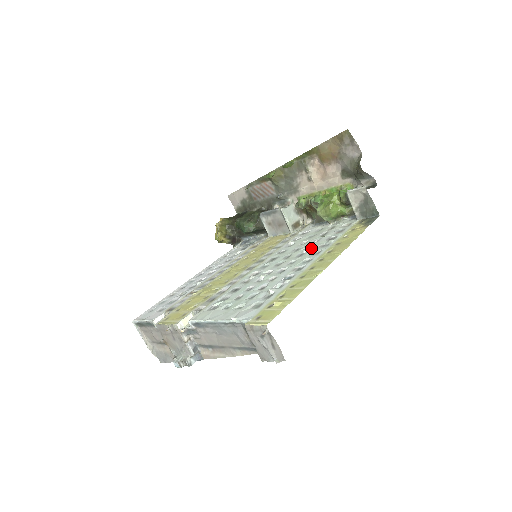
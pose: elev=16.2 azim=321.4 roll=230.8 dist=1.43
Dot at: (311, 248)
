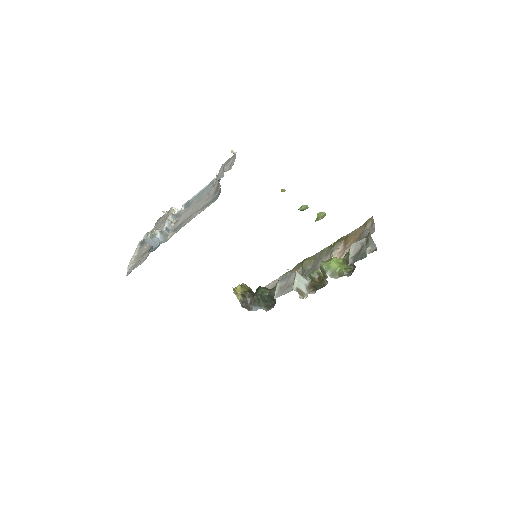
Dot at: occluded
